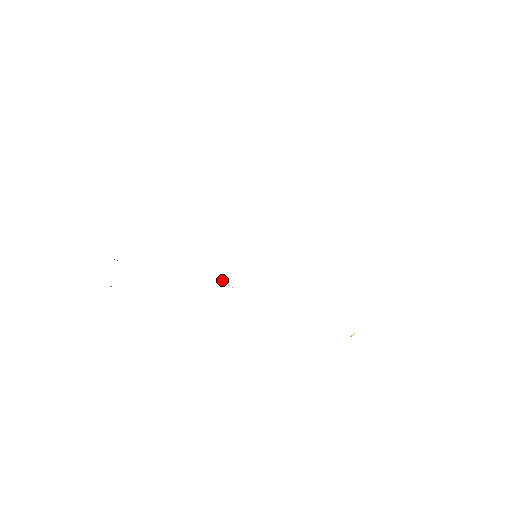
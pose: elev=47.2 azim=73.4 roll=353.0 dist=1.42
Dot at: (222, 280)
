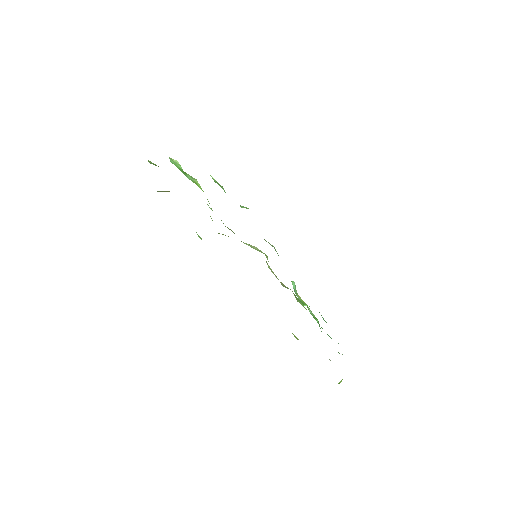
Dot at: occluded
